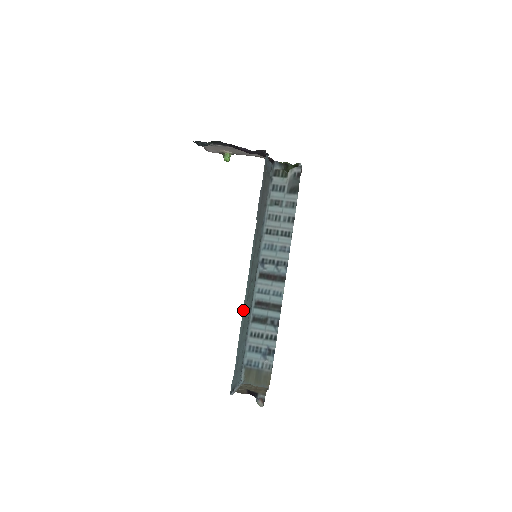
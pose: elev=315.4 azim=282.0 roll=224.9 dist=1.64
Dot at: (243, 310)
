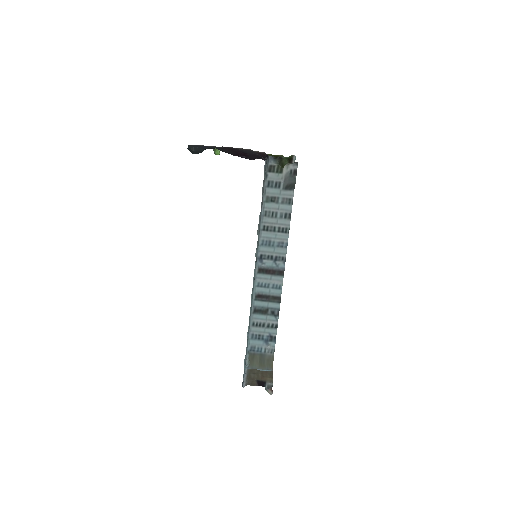
Dot at: occluded
